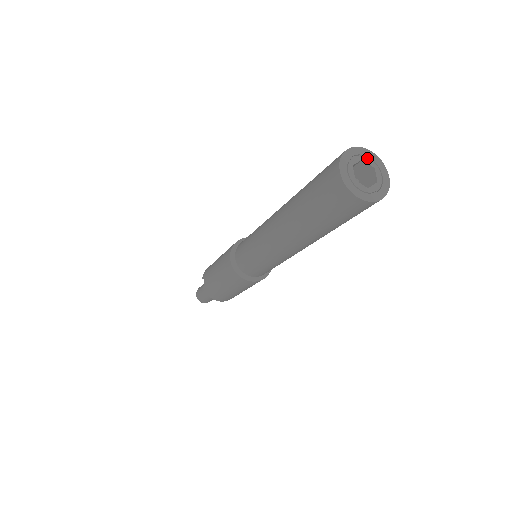
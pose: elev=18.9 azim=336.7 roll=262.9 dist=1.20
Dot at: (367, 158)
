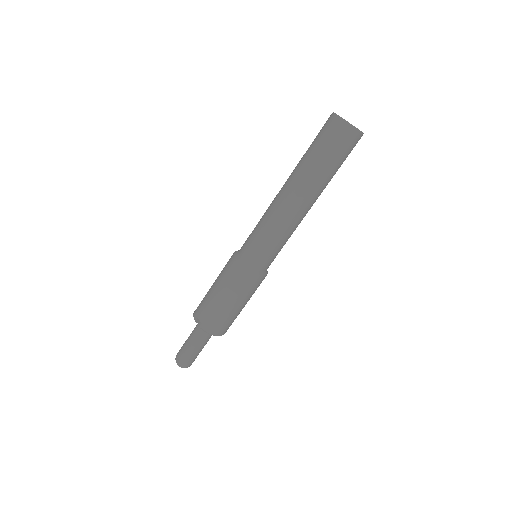
Dot at: occluded
